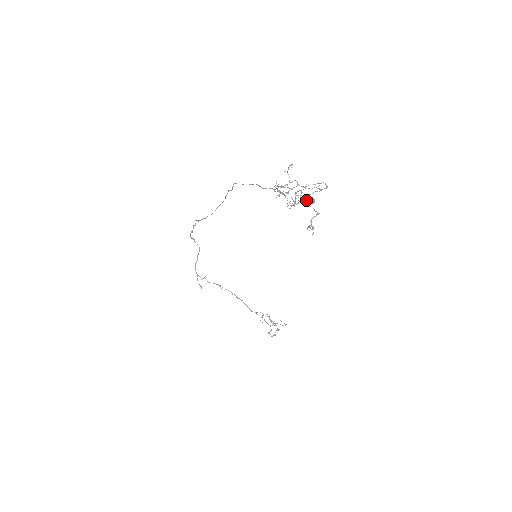
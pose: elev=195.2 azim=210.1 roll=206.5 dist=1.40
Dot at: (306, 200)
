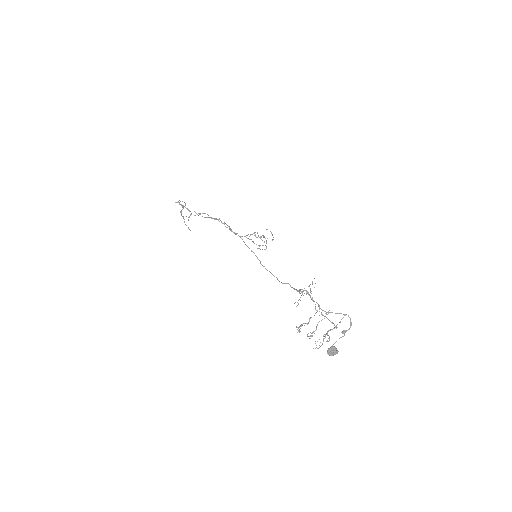
Dot at: (329, 354)
